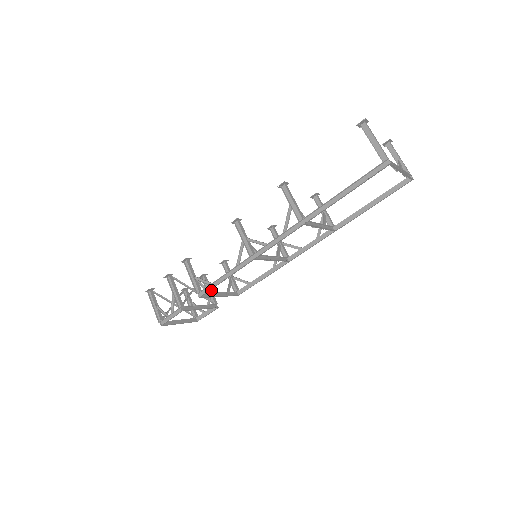
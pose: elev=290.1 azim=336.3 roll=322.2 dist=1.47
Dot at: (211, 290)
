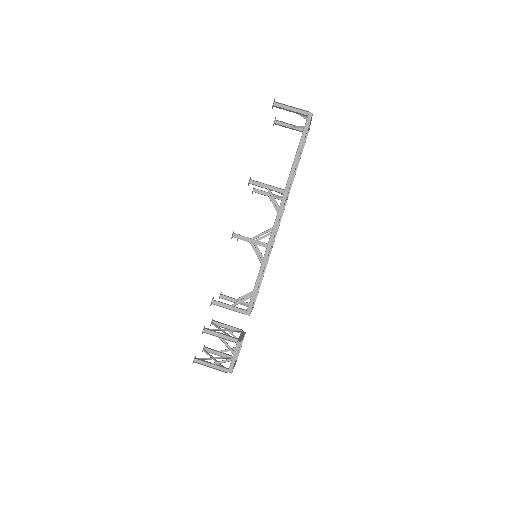
Dot at: (228, 325)
